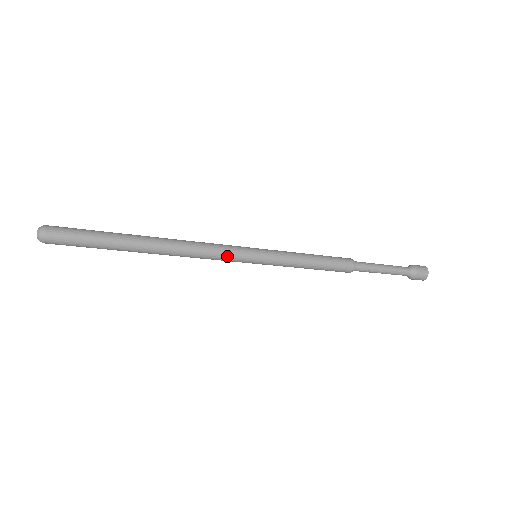
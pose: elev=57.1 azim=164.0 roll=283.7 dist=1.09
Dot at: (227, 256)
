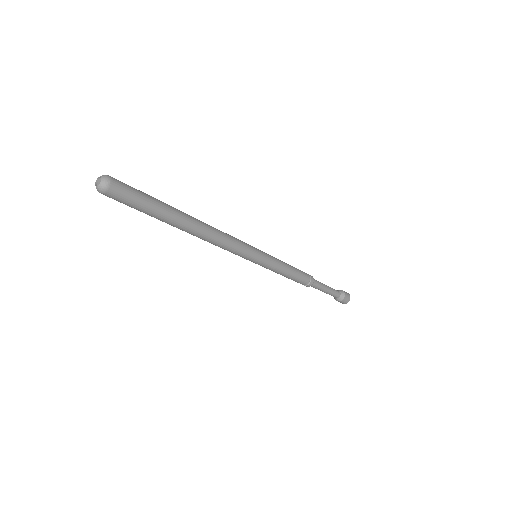
Dot at: (238, 253)
